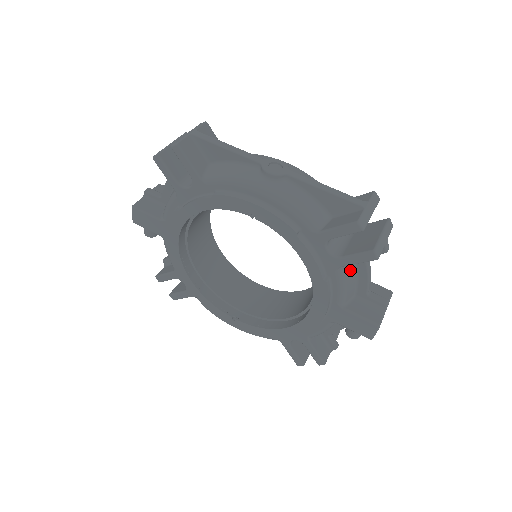
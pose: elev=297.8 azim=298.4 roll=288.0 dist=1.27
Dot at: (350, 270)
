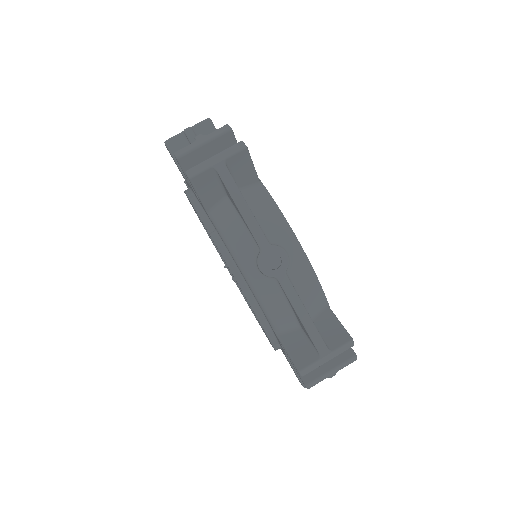
Dot at: occluded
